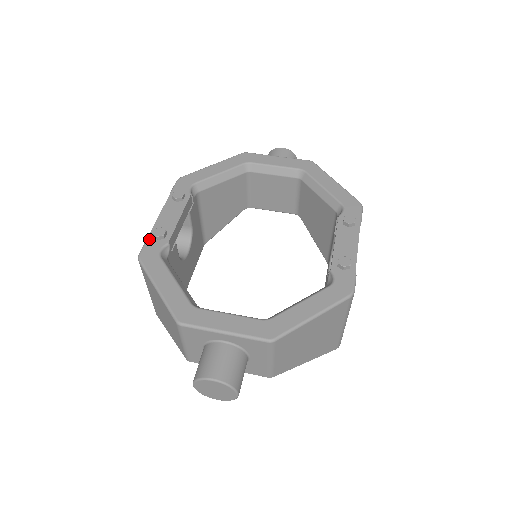
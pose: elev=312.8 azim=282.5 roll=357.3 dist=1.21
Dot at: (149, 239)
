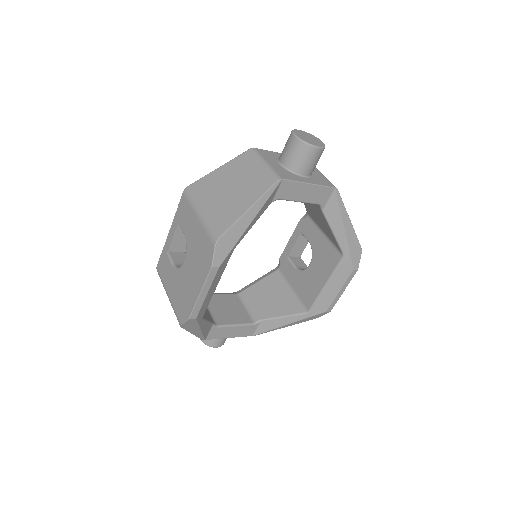
Dot at: occluded
